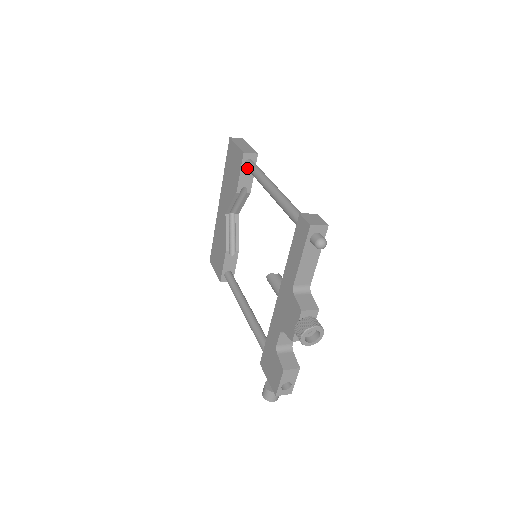
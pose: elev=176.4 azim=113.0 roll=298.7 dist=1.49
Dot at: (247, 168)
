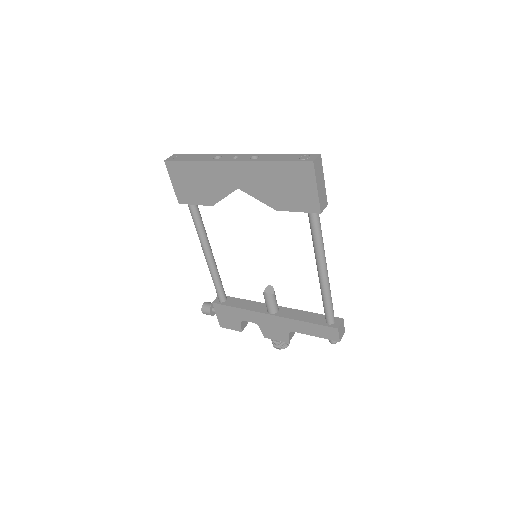
Dot at: (310, 219)
